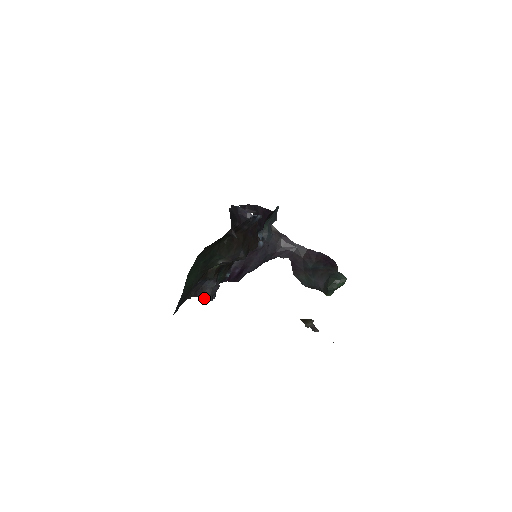
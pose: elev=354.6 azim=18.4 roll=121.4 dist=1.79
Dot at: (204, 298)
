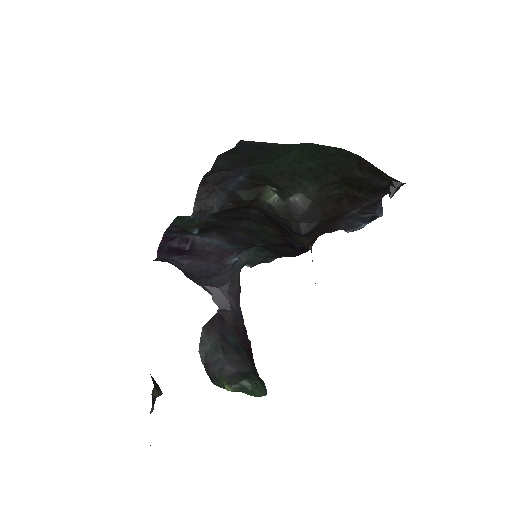
Dot at: (195, 201)
